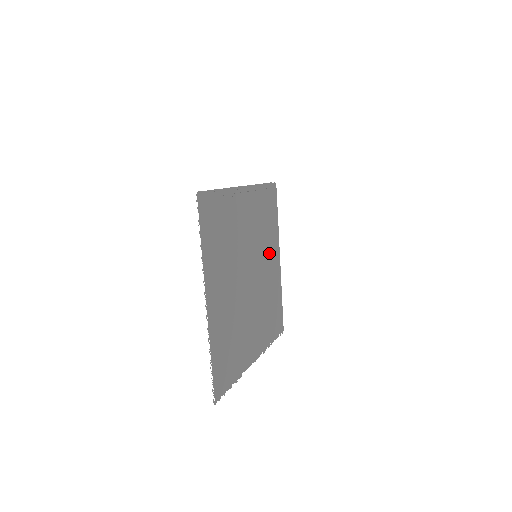
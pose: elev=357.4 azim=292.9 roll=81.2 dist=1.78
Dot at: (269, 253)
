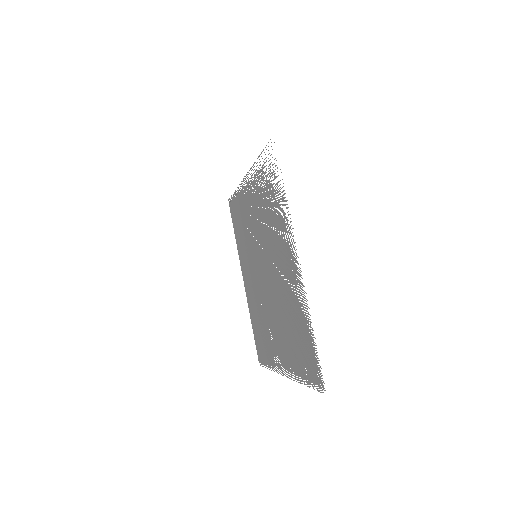
Dot at: (248, 265)
